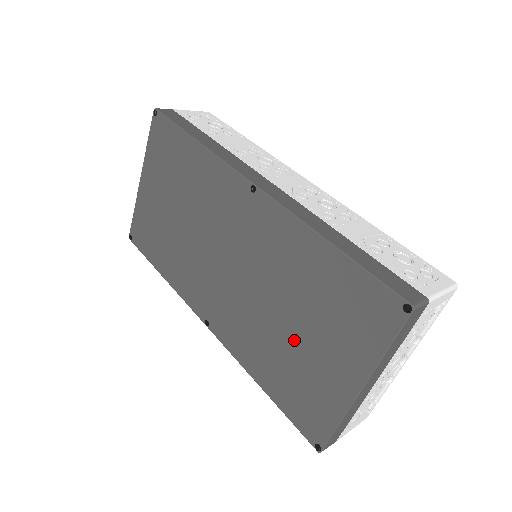
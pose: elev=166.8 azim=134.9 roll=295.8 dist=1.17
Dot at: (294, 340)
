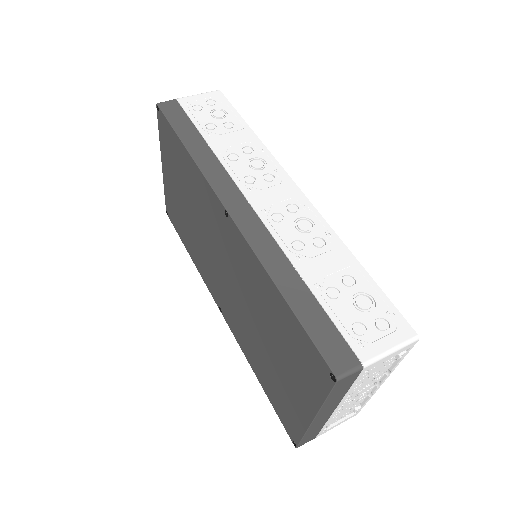
Dot at: (269, 356)
